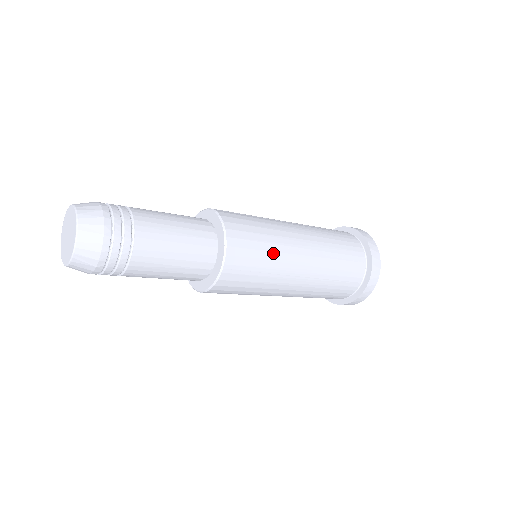
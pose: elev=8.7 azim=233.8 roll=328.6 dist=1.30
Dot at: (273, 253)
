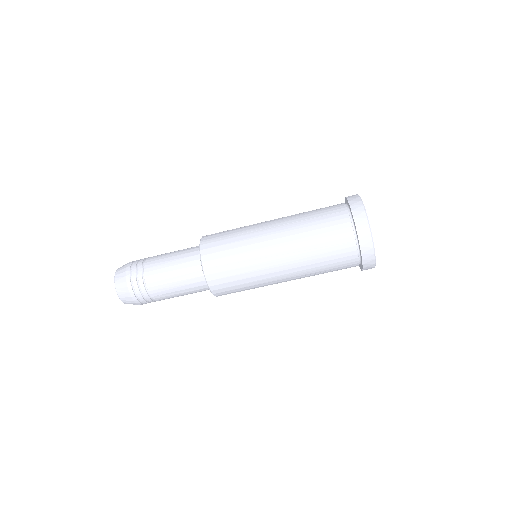
Dot at: (241, 228)
